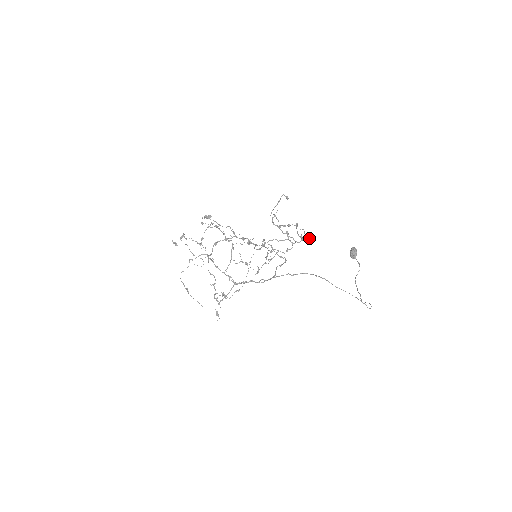
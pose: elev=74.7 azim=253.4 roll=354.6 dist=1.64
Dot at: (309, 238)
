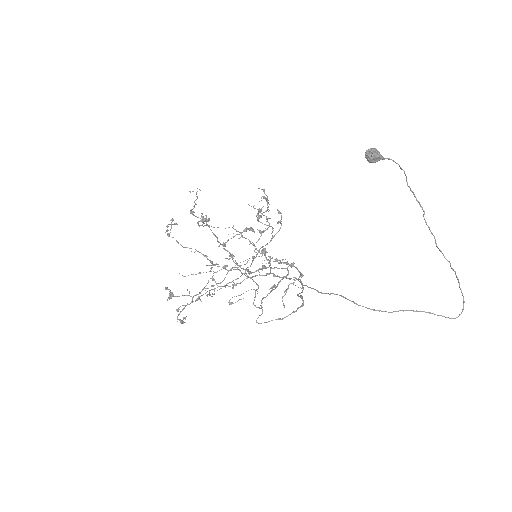
Dot at: occluded
